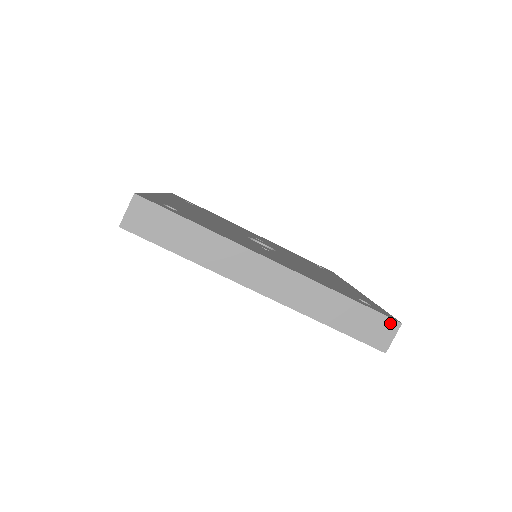
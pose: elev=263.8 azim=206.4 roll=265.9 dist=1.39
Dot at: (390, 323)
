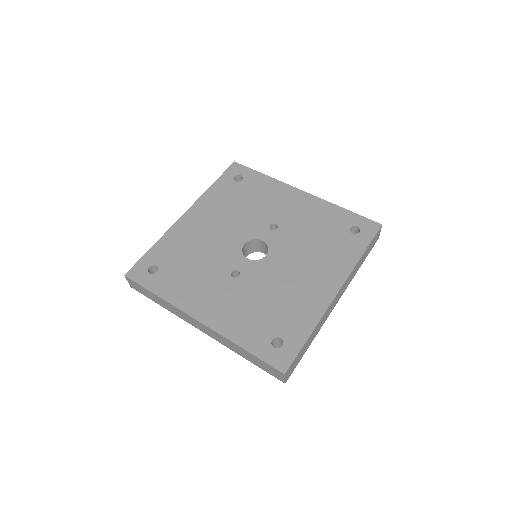
Dot at: (277, 371)
